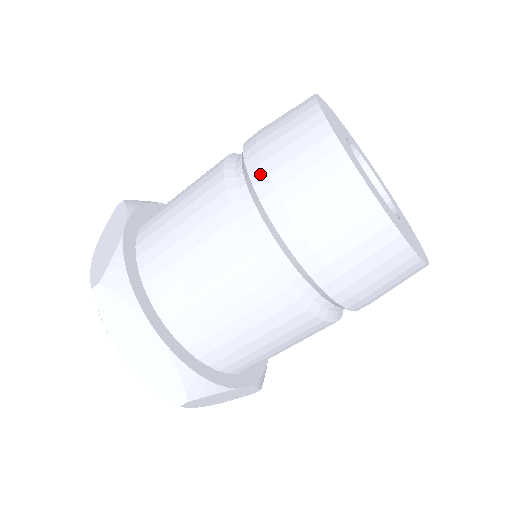
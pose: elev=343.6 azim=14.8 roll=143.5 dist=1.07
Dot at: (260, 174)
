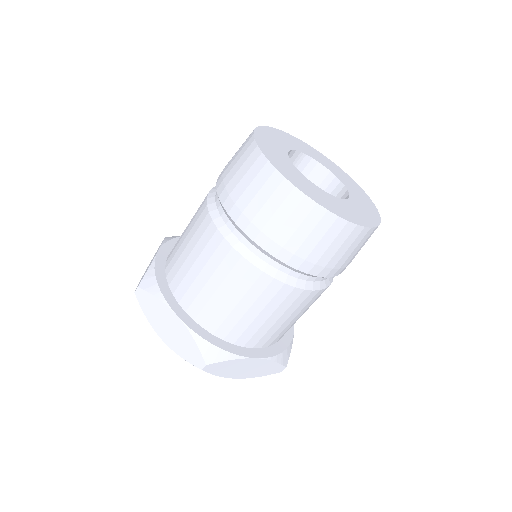
Dot at: (275, 248)
